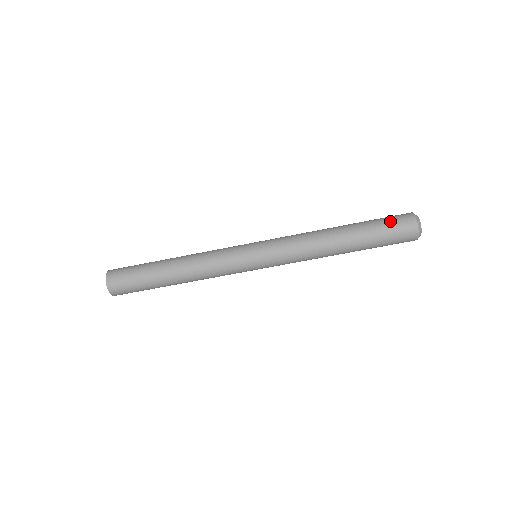
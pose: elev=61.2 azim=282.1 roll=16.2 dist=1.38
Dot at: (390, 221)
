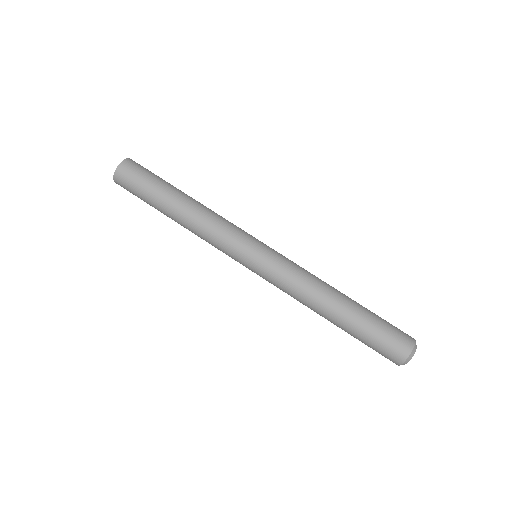
Dot at: occluded
